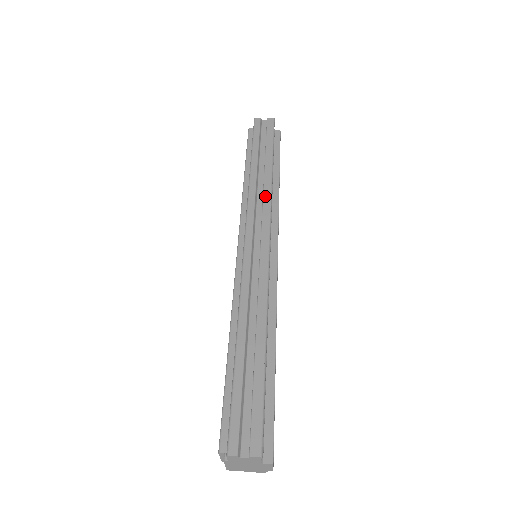
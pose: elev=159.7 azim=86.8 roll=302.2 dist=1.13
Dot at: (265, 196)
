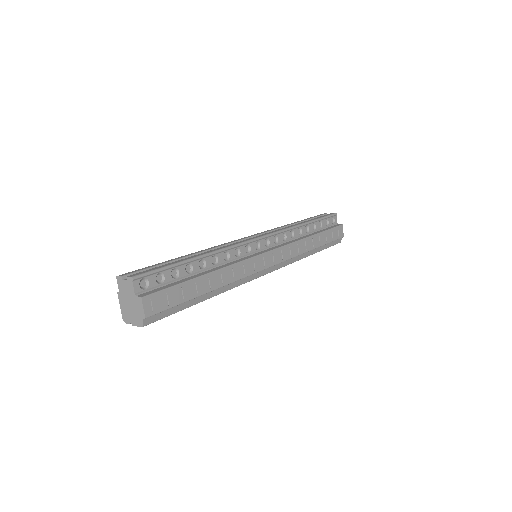
Dot at: occluded
